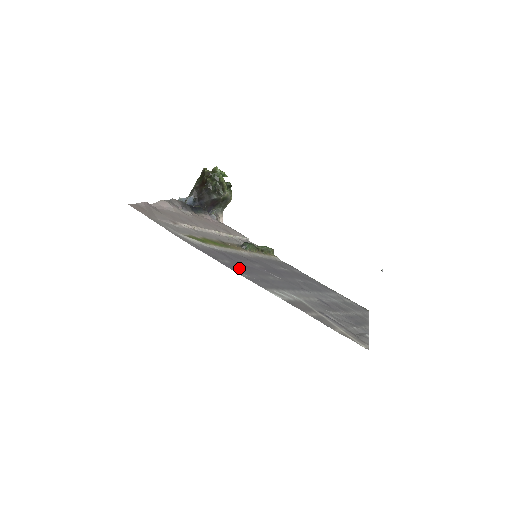
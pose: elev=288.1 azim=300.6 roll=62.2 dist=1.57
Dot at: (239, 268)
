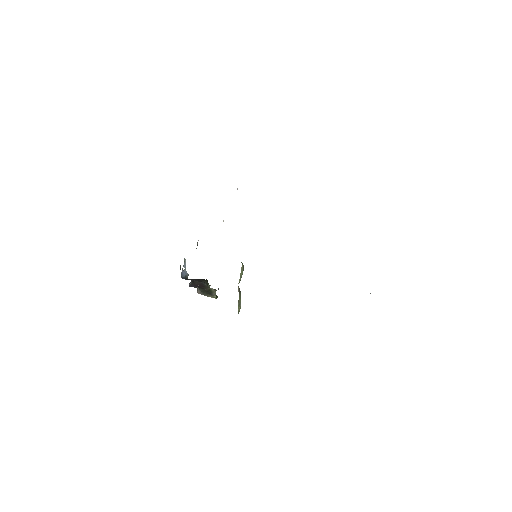
Dot at: occluded
